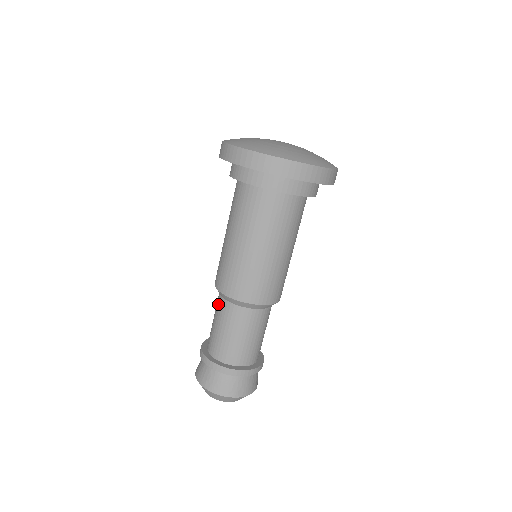
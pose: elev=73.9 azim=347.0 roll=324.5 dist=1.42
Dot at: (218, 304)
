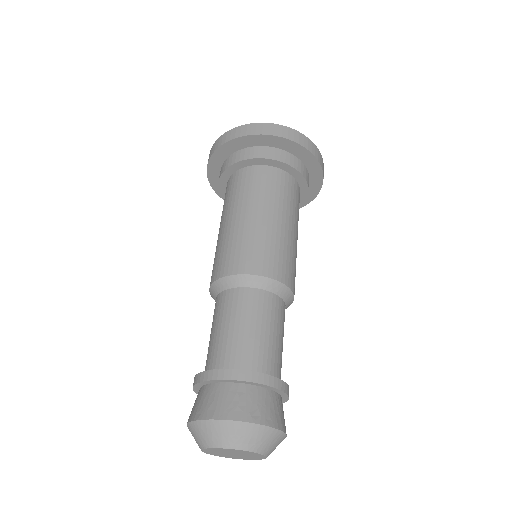
Dot at: occluded
